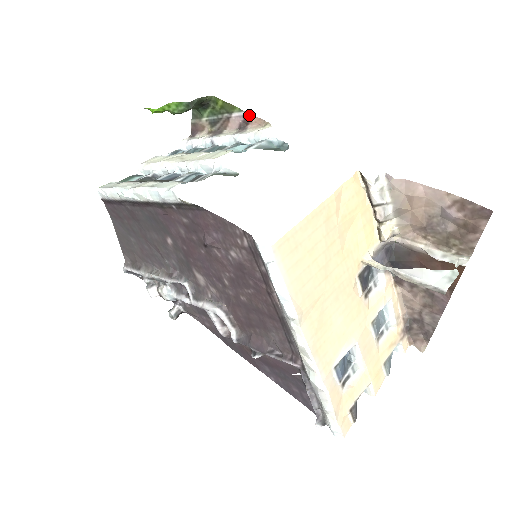
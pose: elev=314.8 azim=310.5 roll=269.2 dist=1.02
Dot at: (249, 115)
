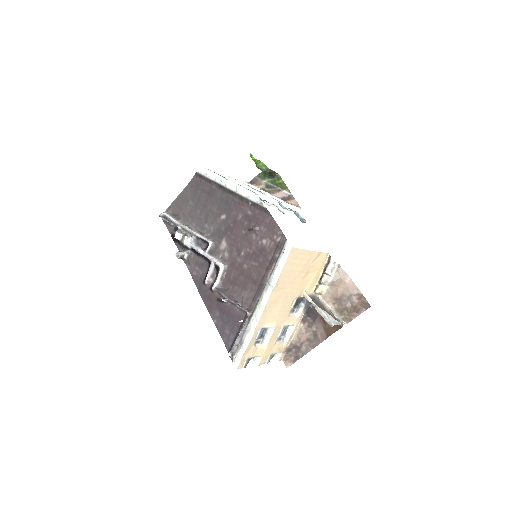
Dot at: (293, 197)
